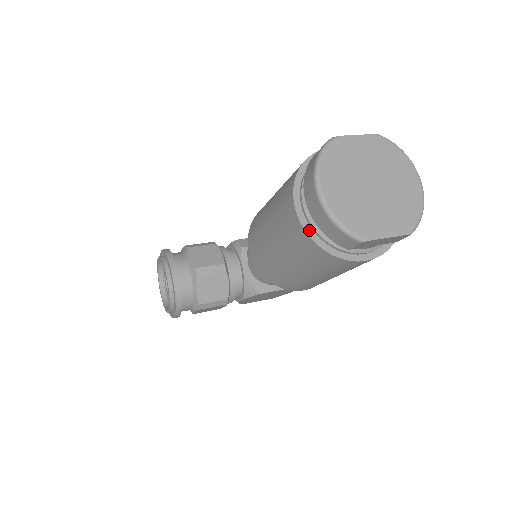
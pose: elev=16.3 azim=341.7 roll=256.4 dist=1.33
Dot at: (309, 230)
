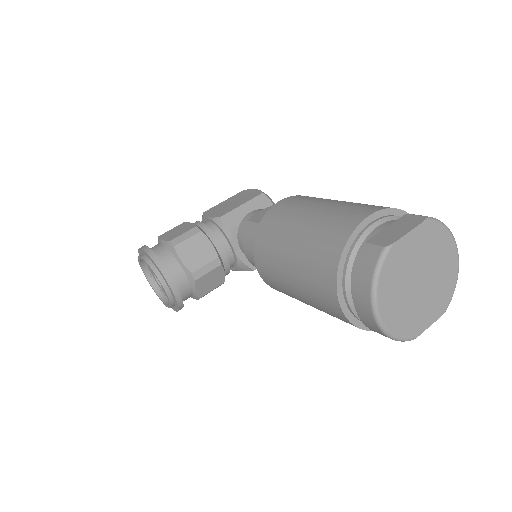
Dot at: (352, 319)
